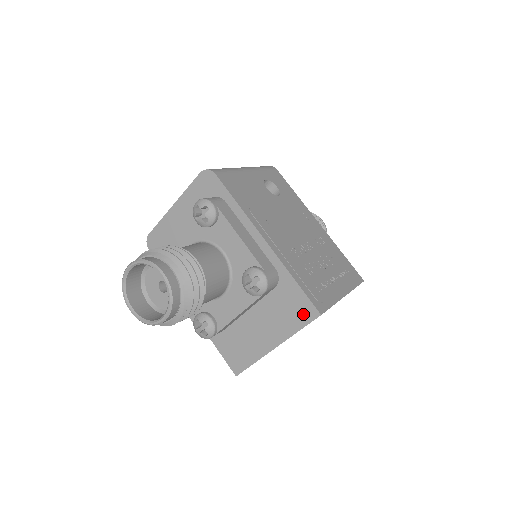
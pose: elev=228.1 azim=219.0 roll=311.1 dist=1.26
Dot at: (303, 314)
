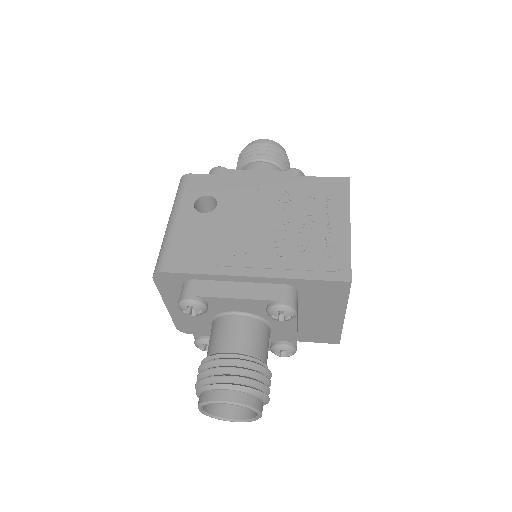
Dot at: (338, 290)
